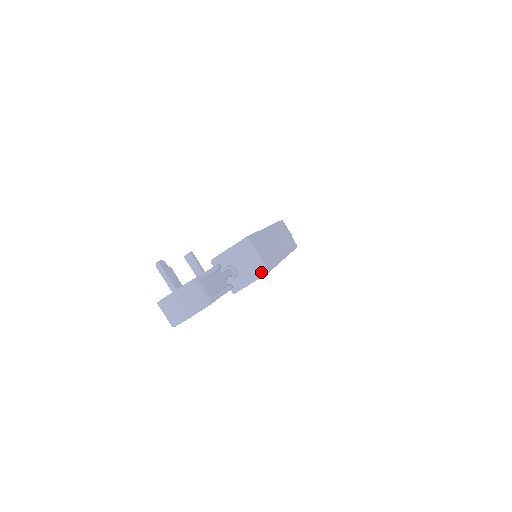
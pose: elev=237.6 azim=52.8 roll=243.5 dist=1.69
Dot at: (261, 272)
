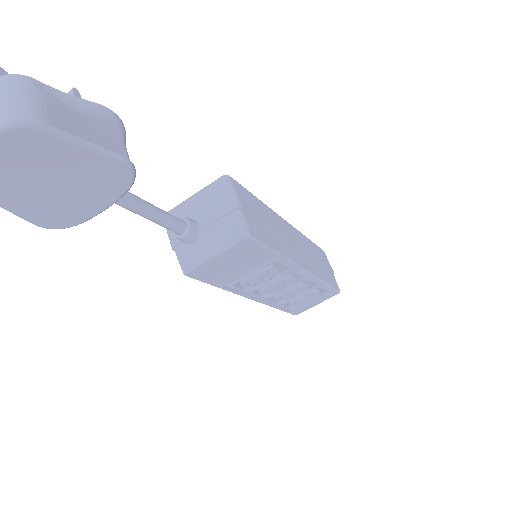
Dot at: (236, 234)
